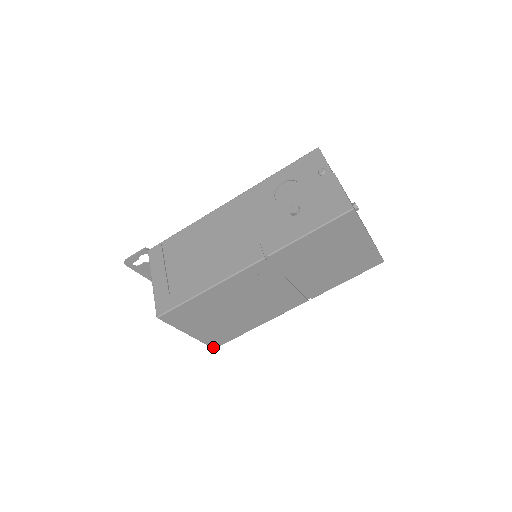
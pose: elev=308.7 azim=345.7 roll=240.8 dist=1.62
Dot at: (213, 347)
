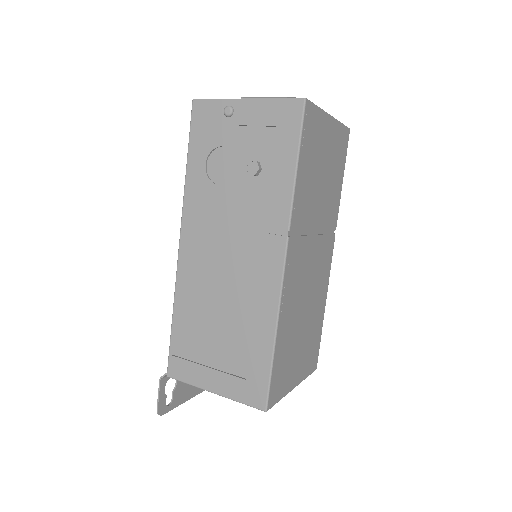
Dot at: (315, 369)
